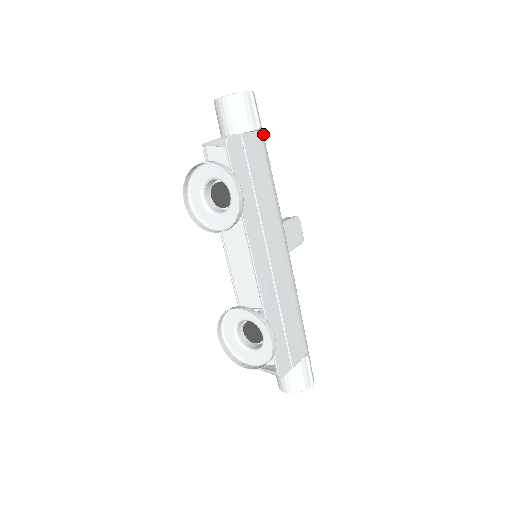
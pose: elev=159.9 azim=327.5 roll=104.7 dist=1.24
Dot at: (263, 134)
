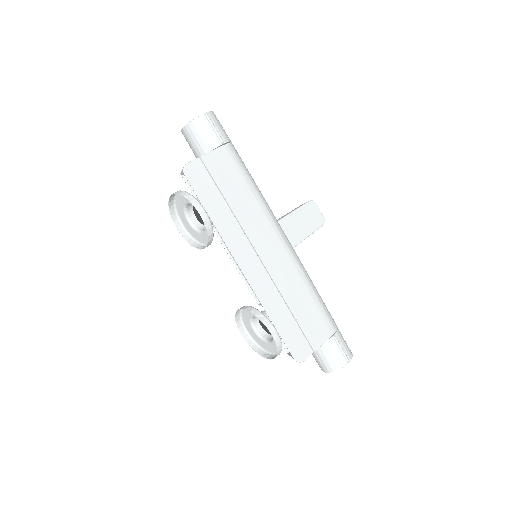
Dot at: (230, 145)
